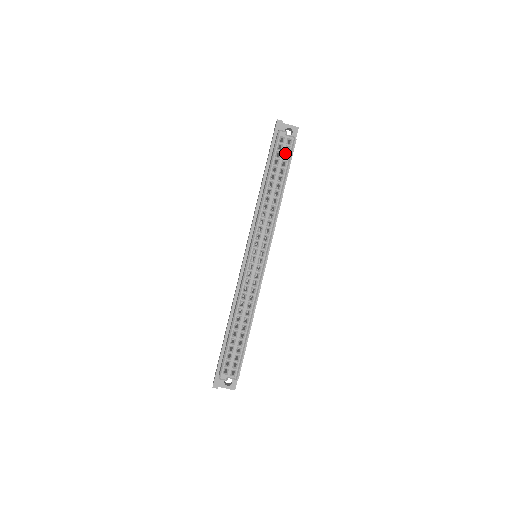
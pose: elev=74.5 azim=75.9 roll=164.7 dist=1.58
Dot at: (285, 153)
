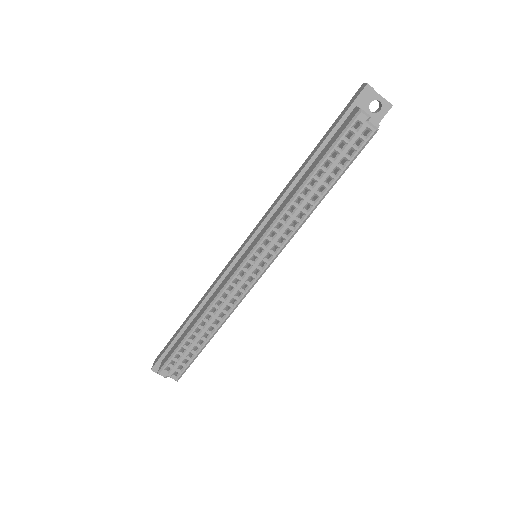
Dot at: (353, 147)
